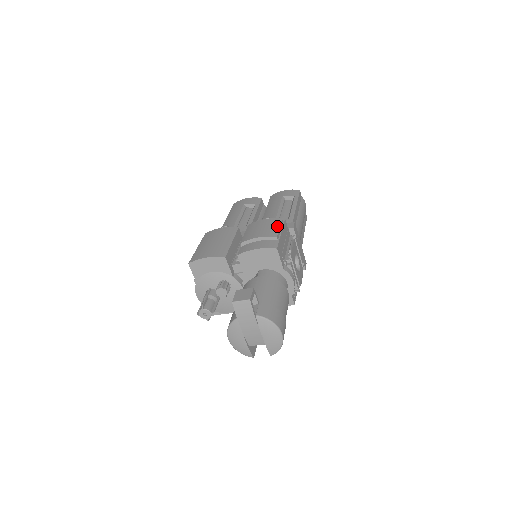
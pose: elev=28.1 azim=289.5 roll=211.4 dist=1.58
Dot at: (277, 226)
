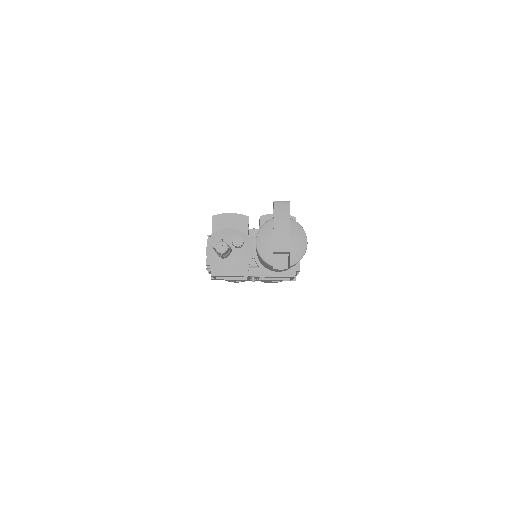
Dot at: occluded
